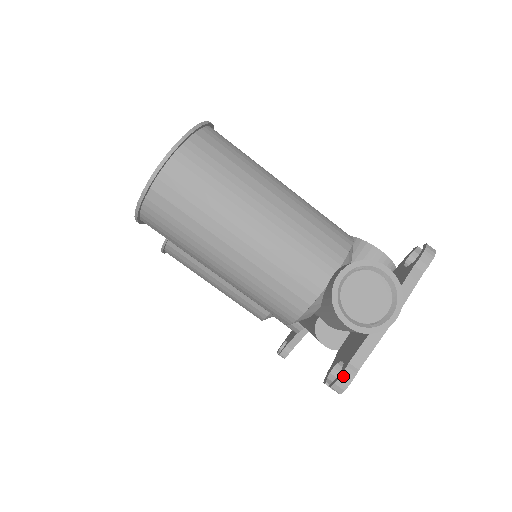
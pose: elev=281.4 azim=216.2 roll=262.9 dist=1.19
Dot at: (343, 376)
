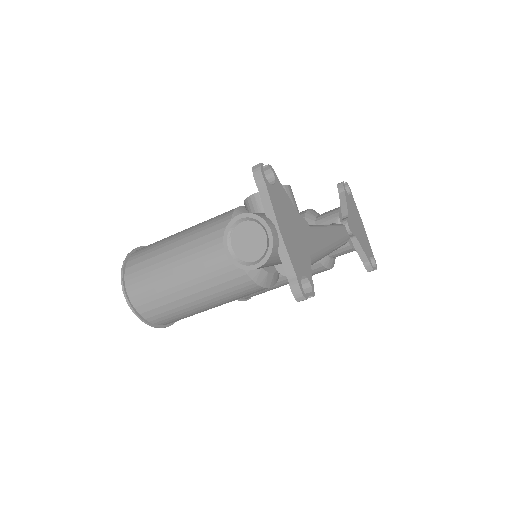
Dot at: (293, 290)
